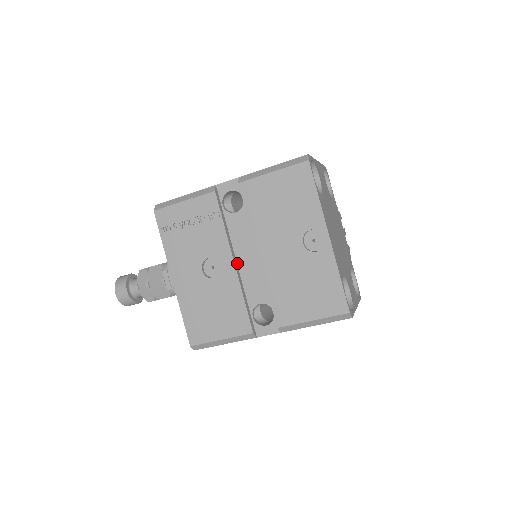
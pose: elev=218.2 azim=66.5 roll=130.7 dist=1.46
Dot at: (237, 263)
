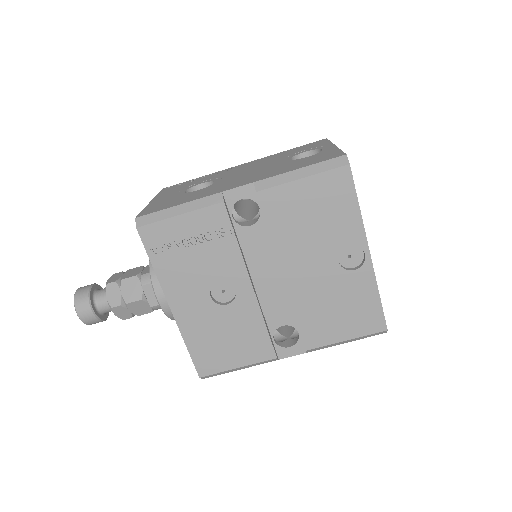
Dot at: (253, 284)
